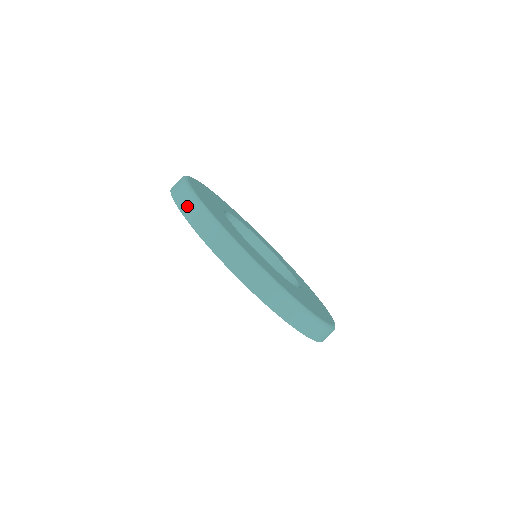
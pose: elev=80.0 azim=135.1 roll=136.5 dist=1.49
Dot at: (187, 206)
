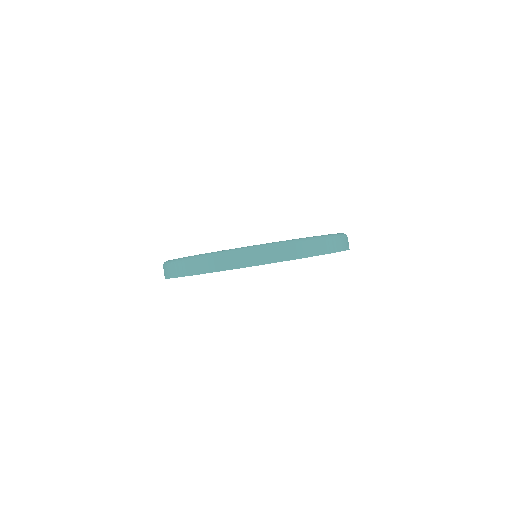
Dot at: (165, 272)
